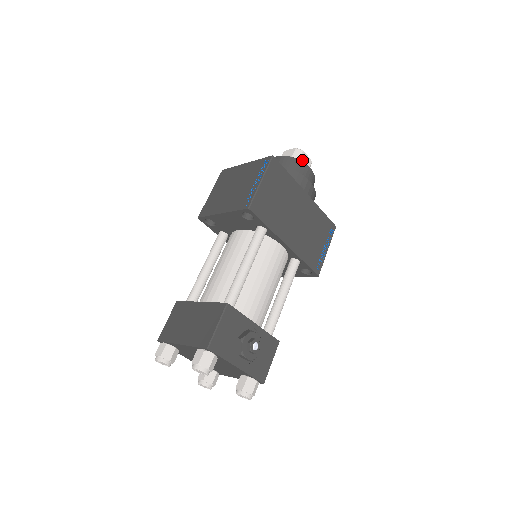
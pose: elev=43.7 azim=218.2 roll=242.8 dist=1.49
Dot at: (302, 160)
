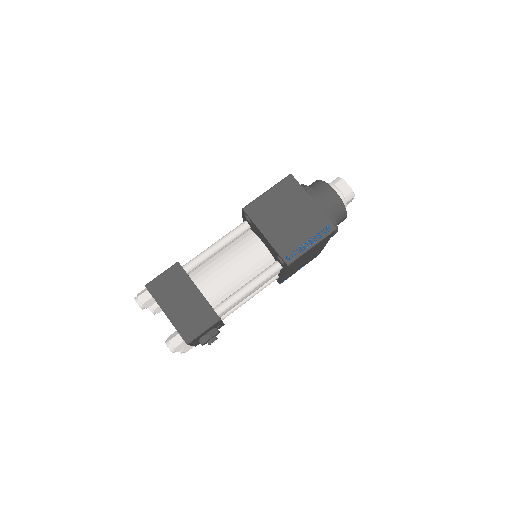
Dot at: (347, 202)
